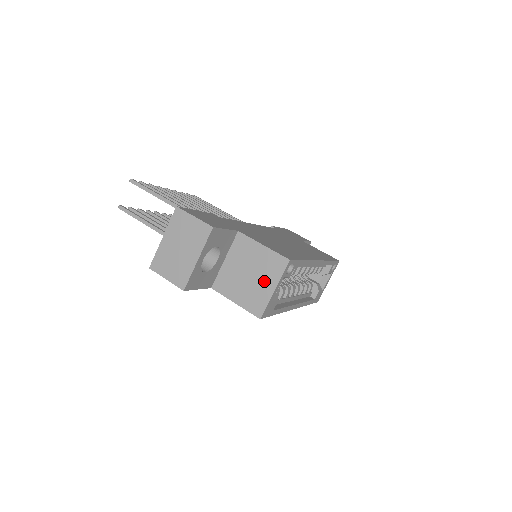
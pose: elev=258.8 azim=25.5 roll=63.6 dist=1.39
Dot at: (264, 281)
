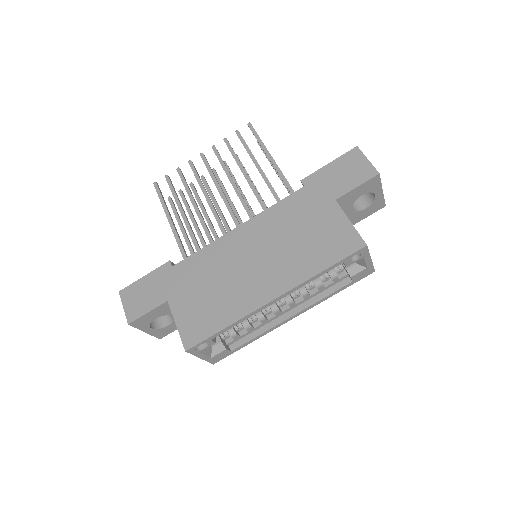
Dot at: occluded
